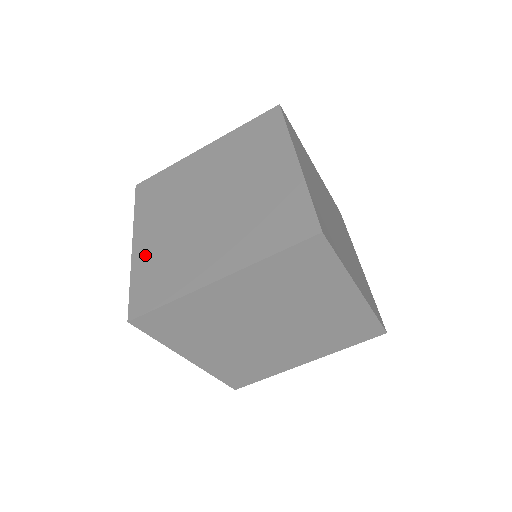
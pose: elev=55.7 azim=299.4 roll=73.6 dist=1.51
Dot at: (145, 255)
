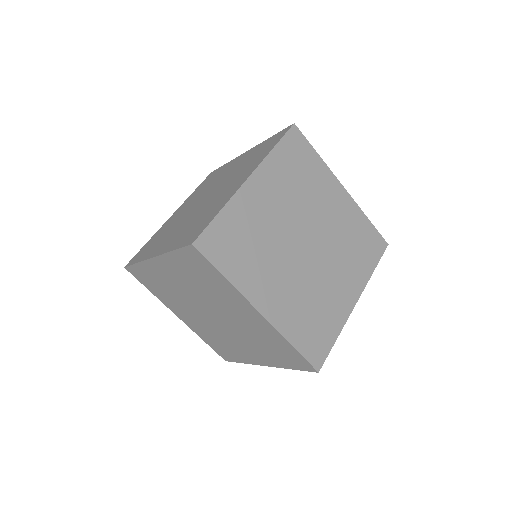
Dot at: (164, 226)
